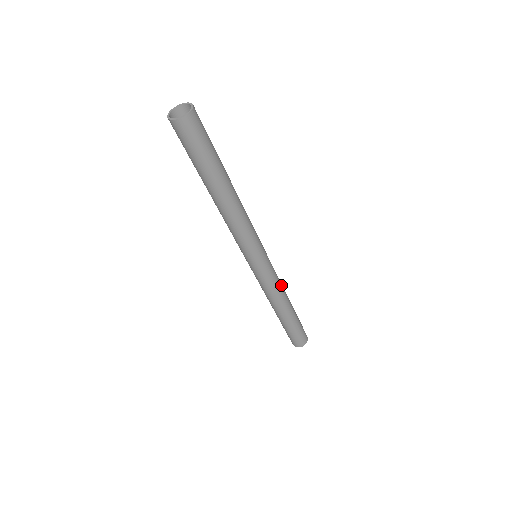
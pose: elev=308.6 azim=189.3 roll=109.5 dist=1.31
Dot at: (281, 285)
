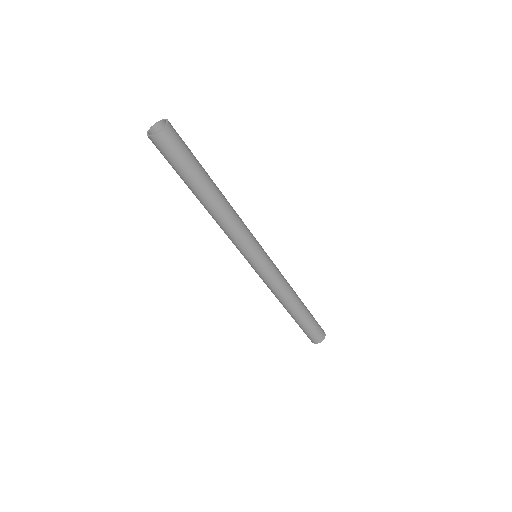
Dot at: (283, 289)
